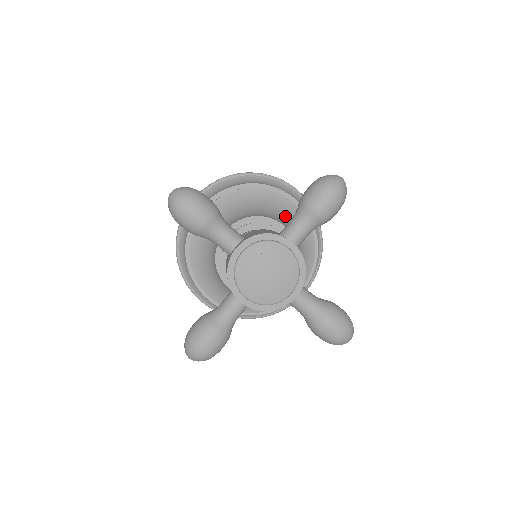
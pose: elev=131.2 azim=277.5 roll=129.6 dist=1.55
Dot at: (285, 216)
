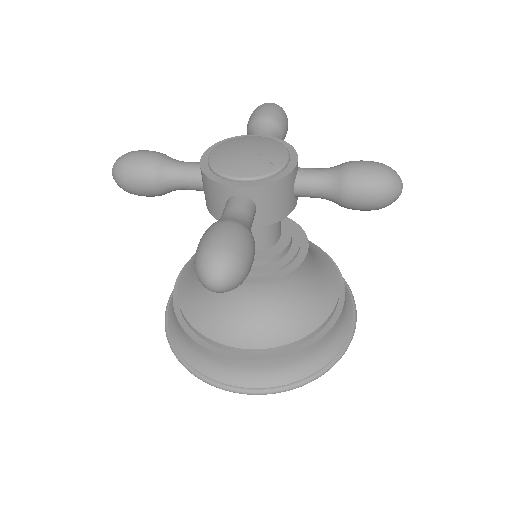
Dot at: occluded
